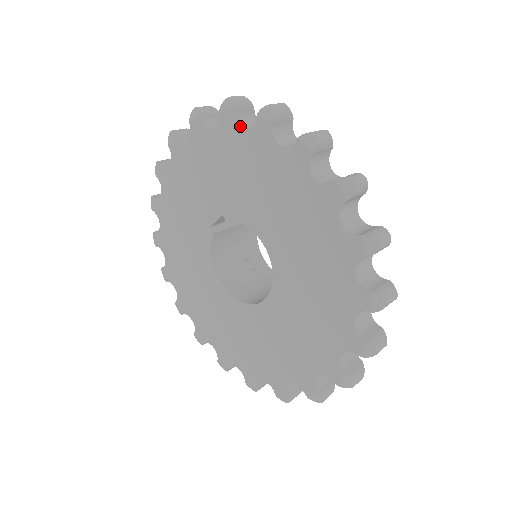
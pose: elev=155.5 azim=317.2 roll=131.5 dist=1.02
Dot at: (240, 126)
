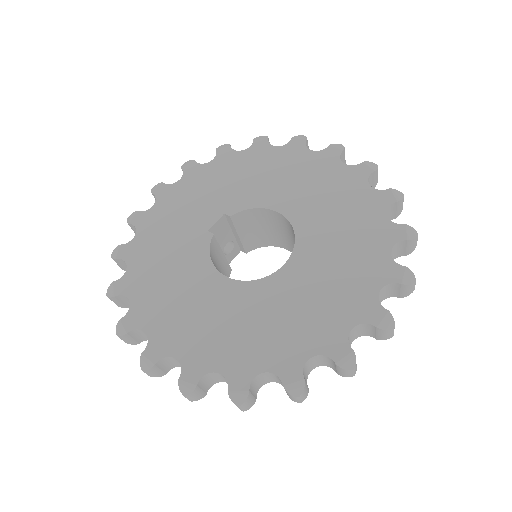
Dot at: (238, 151)
